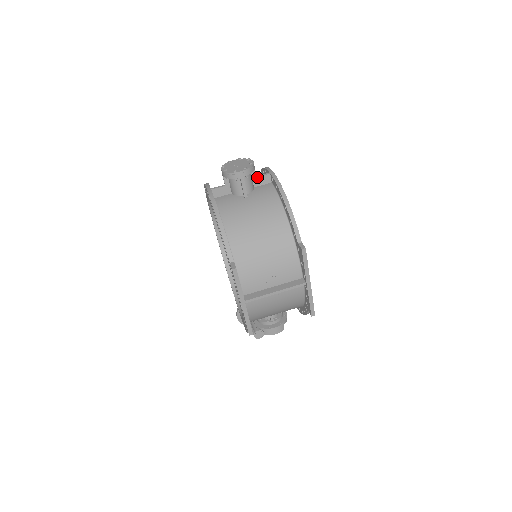
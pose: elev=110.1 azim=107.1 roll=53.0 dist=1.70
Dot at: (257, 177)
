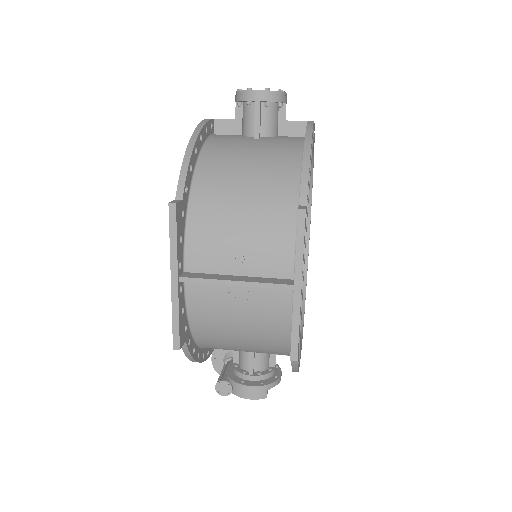
Dot at: (286, 120)
